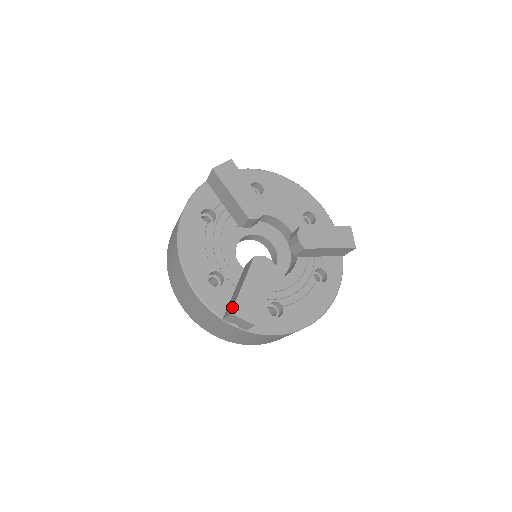
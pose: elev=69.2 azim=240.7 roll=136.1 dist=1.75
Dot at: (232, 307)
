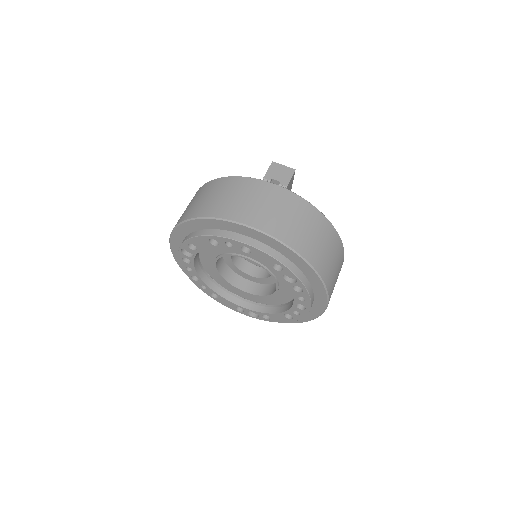
Dot at: occluded
